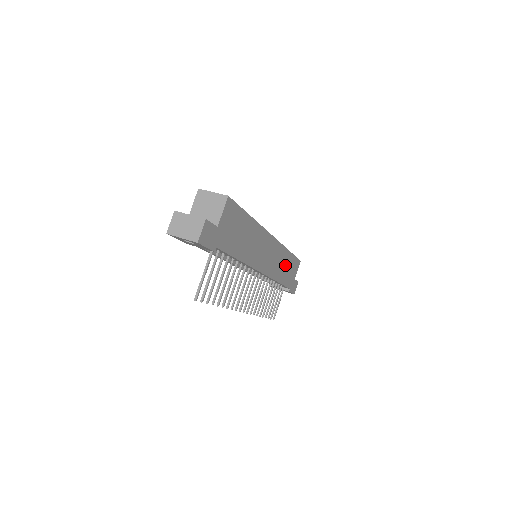
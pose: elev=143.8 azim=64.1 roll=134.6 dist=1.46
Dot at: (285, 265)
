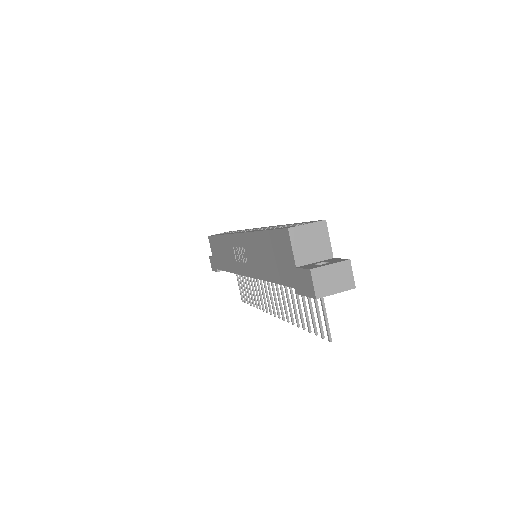
Dot at: occluded
